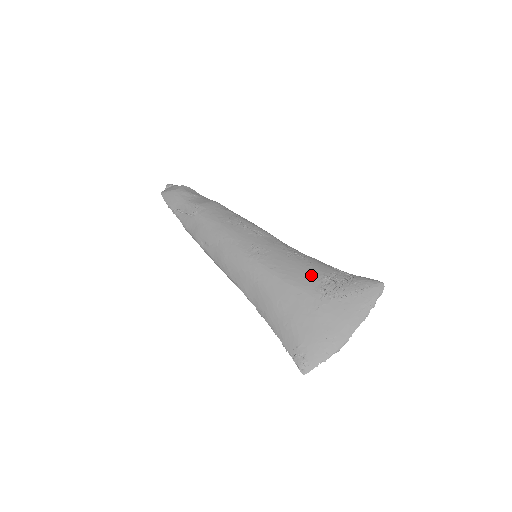
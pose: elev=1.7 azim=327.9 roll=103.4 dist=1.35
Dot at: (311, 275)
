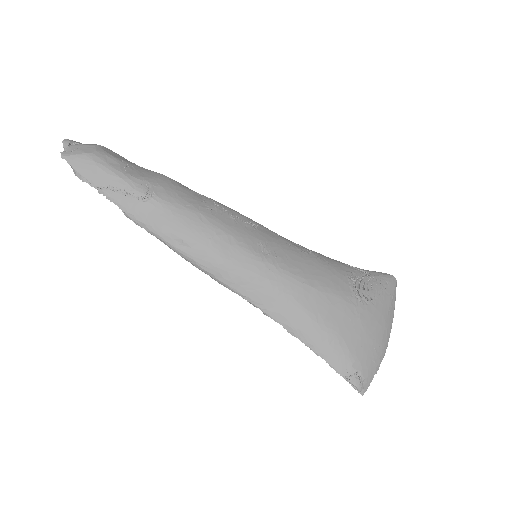
Dot at: (337, 277)
